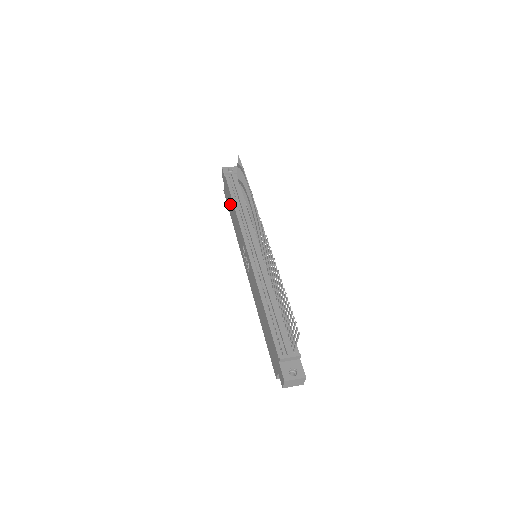
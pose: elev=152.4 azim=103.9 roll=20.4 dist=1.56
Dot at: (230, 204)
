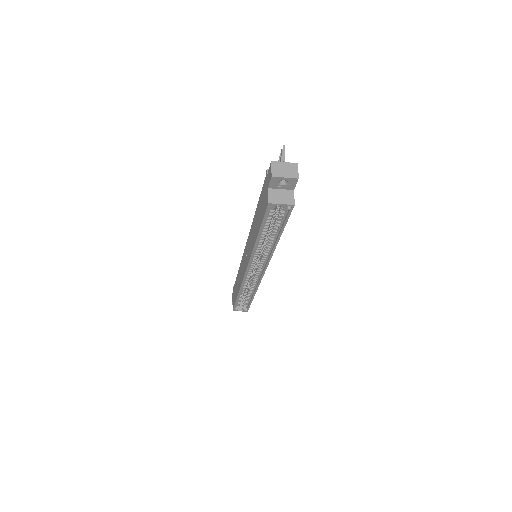
Dot at: (236, 288)
